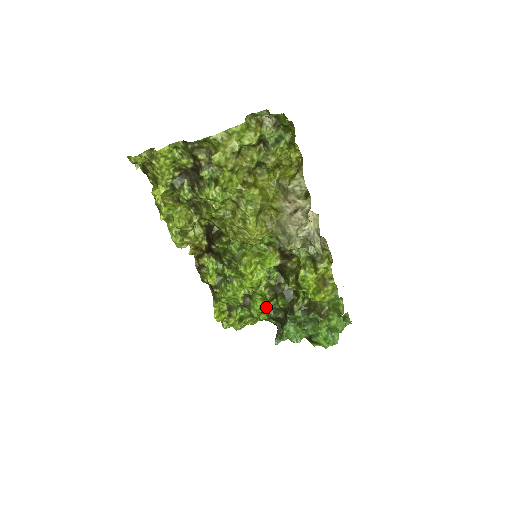
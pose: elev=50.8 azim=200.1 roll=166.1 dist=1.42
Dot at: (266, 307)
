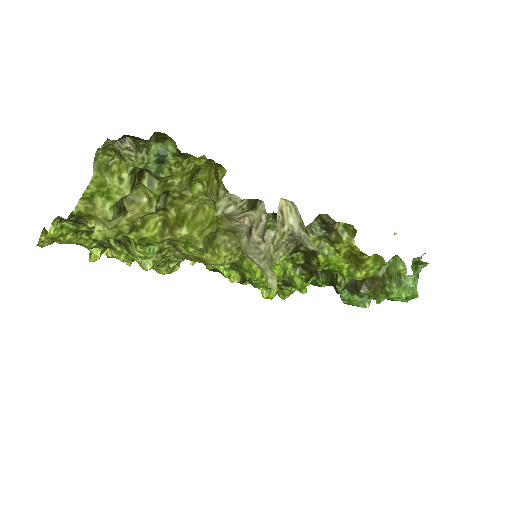
Dot at: occluded
